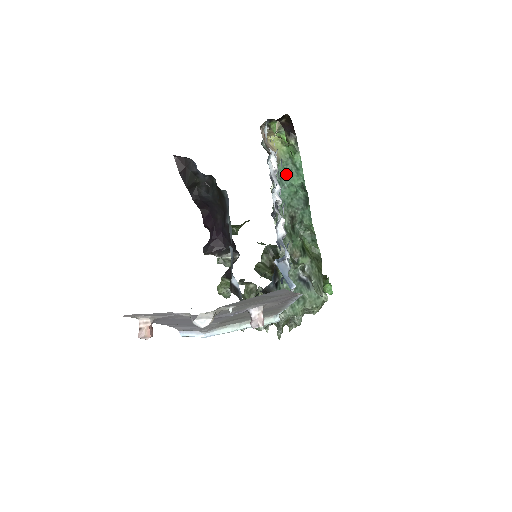
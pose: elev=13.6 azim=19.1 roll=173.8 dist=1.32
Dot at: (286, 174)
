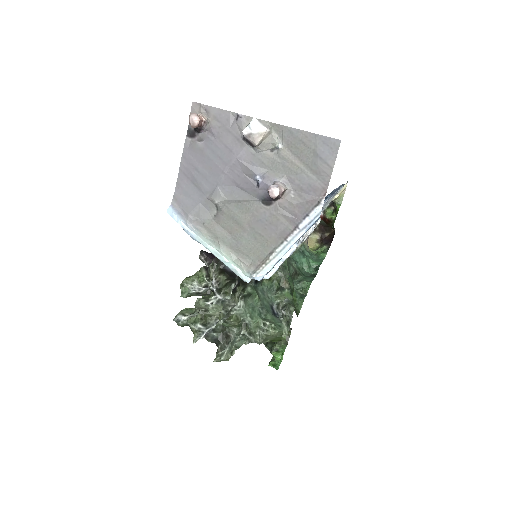
Dot at: (309, 255)
